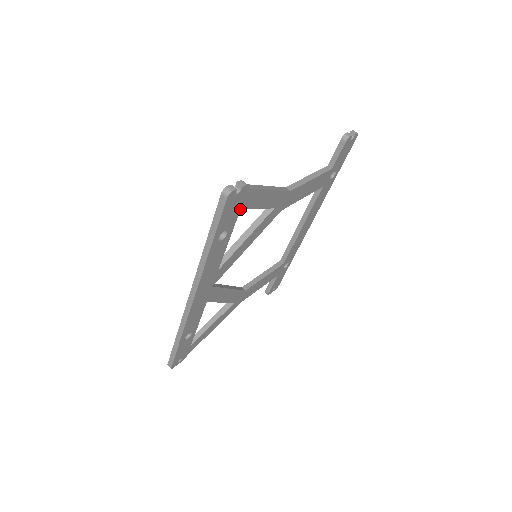
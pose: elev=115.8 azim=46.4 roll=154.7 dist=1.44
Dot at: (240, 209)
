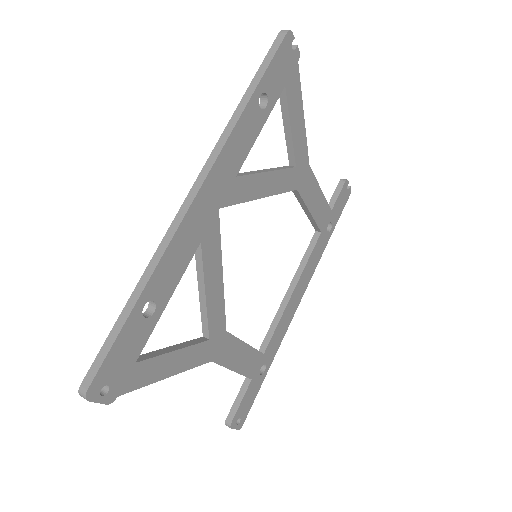
Dot at: (284, 86)
